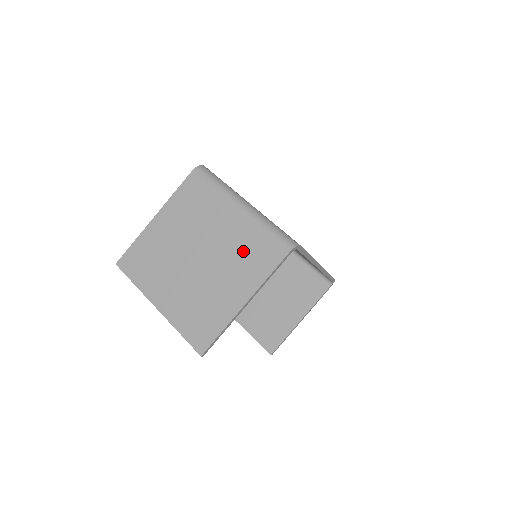
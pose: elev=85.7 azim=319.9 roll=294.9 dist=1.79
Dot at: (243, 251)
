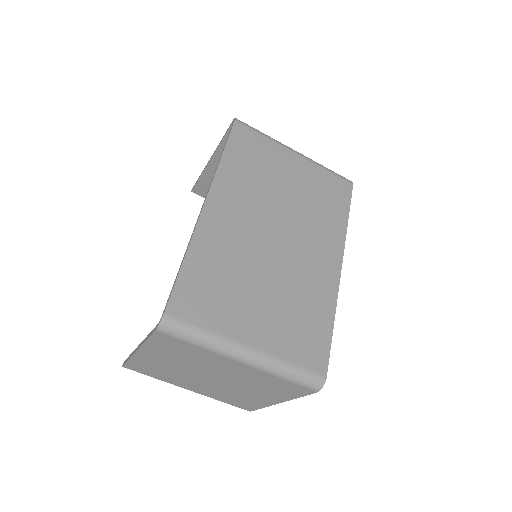
Dot at: (262, 384)
